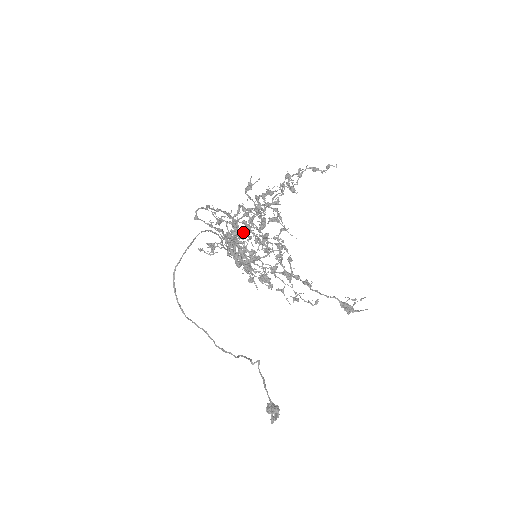
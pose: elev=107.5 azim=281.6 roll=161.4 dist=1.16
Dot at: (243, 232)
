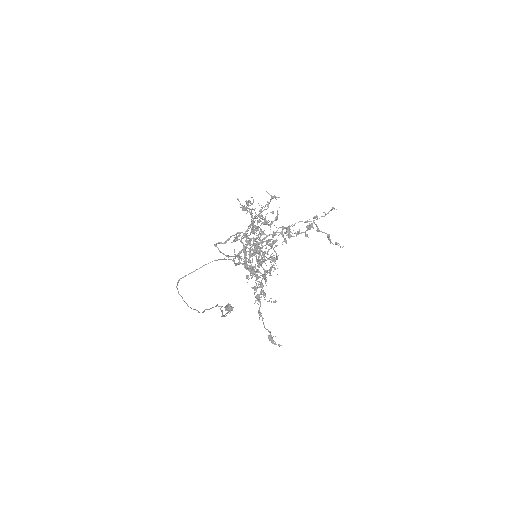
Dot at: occluded
